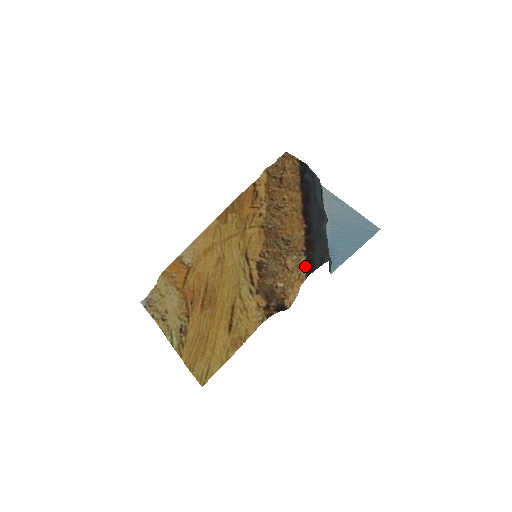
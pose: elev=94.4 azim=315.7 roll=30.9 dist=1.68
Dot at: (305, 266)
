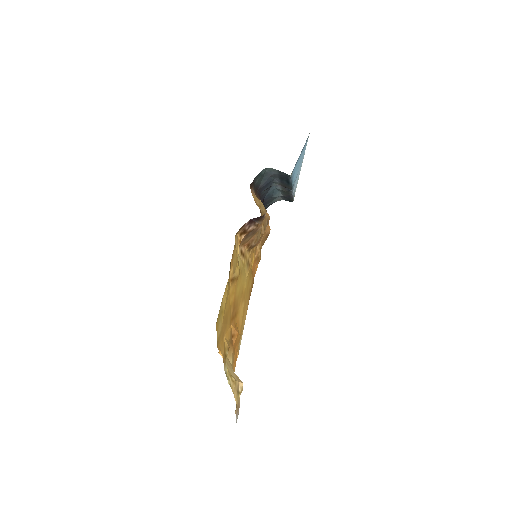
Dot at: (253, 192)
